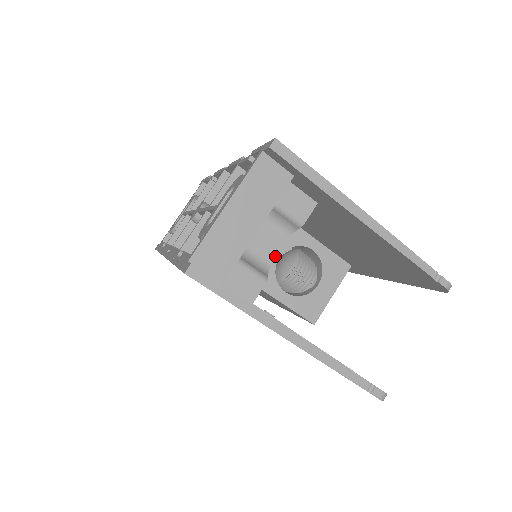
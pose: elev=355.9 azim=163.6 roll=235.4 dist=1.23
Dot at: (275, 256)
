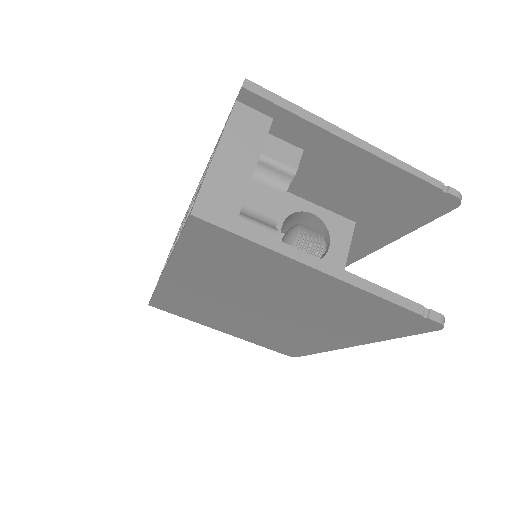
Dot at: (278, 212)
